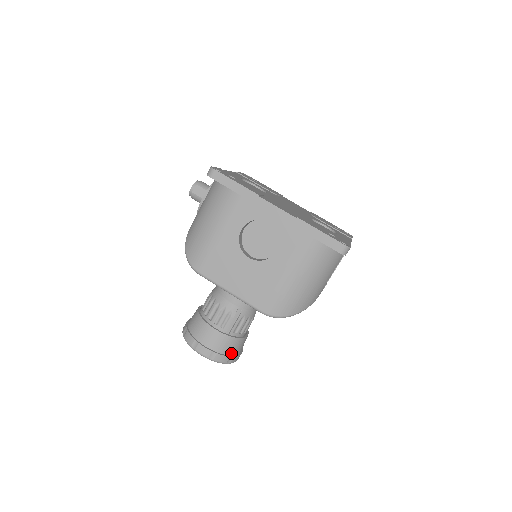
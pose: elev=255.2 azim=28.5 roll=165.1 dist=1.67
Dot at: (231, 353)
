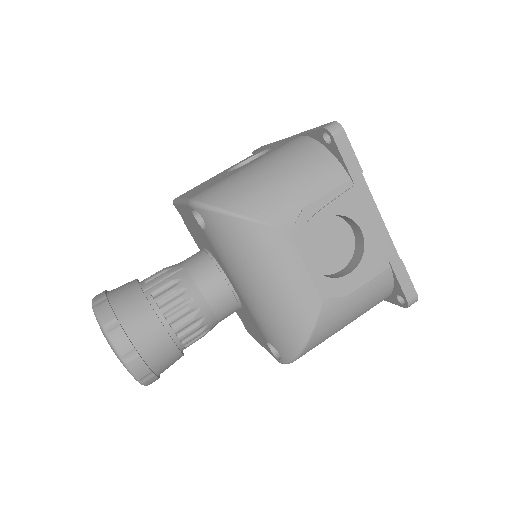
Dot at: (123, 318)
